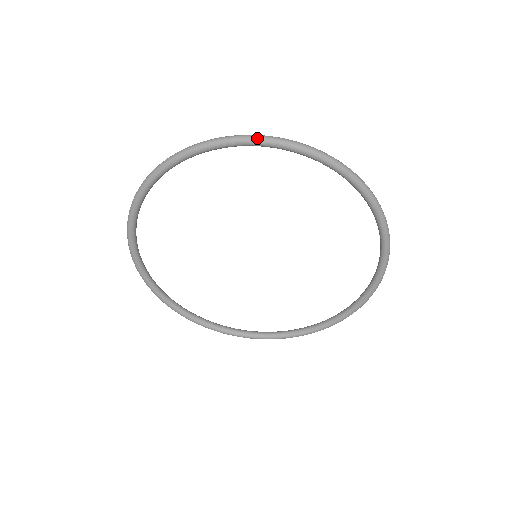
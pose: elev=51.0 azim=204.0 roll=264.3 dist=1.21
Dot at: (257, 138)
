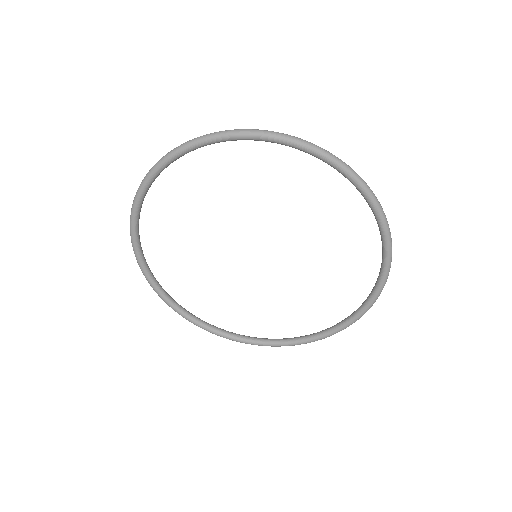
Dot at: (357, 176)
